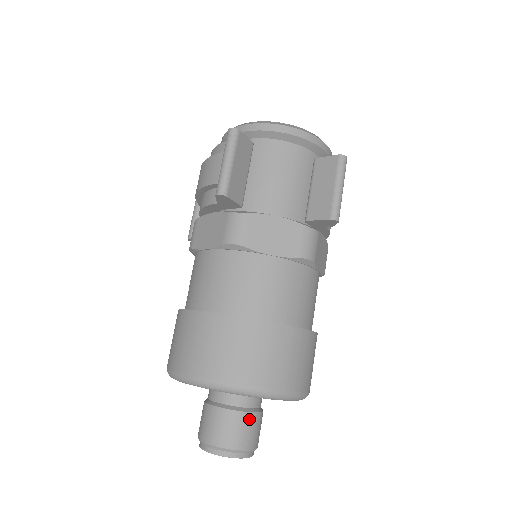
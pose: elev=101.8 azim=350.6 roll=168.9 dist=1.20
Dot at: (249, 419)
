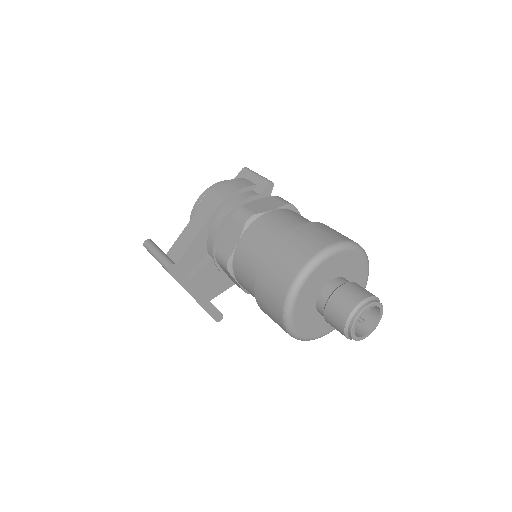
Dot at: occluded
